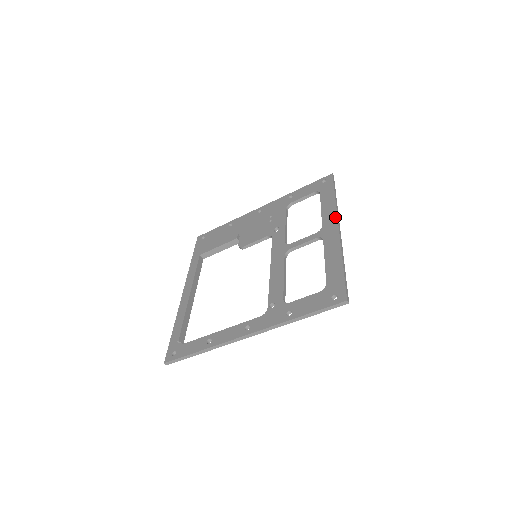
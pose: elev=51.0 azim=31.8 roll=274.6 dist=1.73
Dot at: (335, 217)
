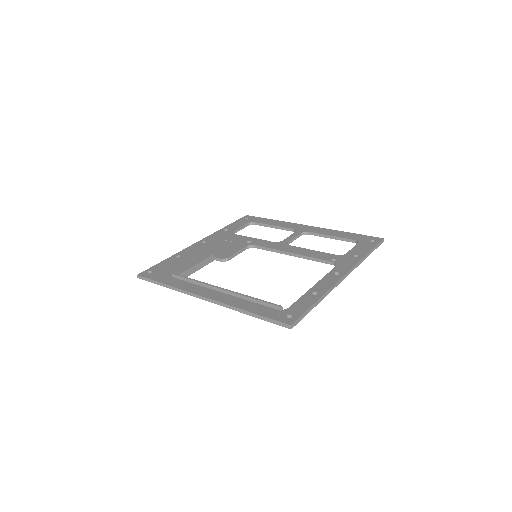
Dot at: (297, 224)
